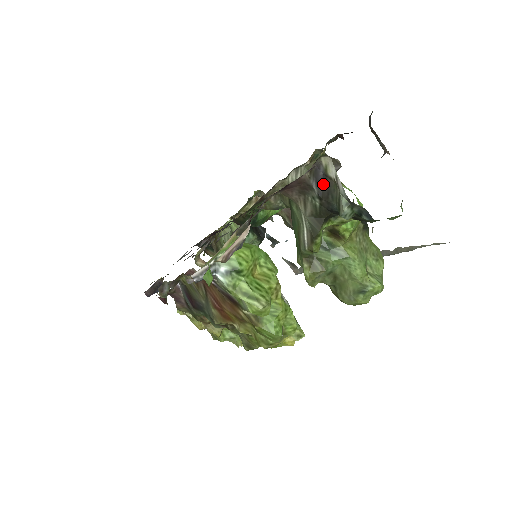
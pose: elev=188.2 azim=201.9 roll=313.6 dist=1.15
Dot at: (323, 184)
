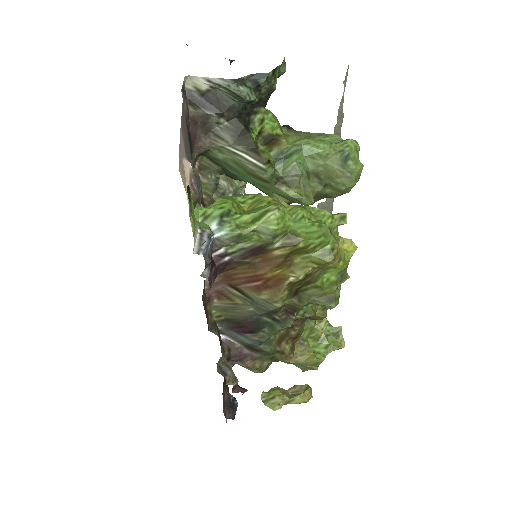
Dot at: (210, 103)
